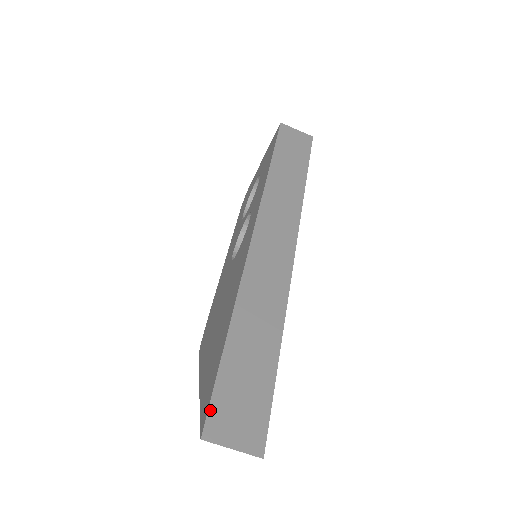
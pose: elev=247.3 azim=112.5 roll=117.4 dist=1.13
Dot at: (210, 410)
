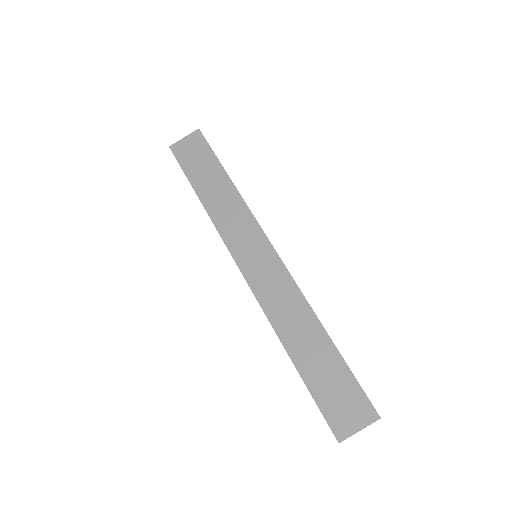
Dot at: (328, 422)
